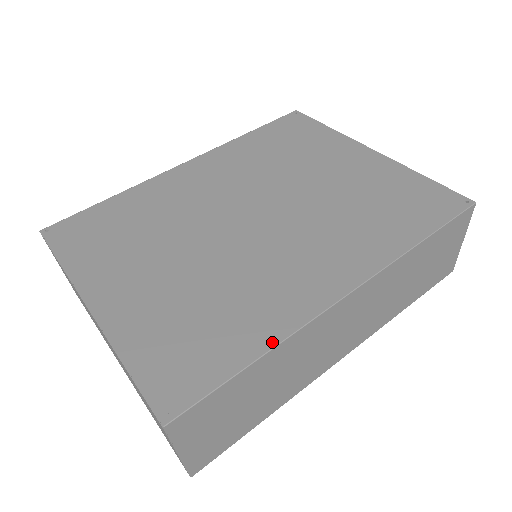
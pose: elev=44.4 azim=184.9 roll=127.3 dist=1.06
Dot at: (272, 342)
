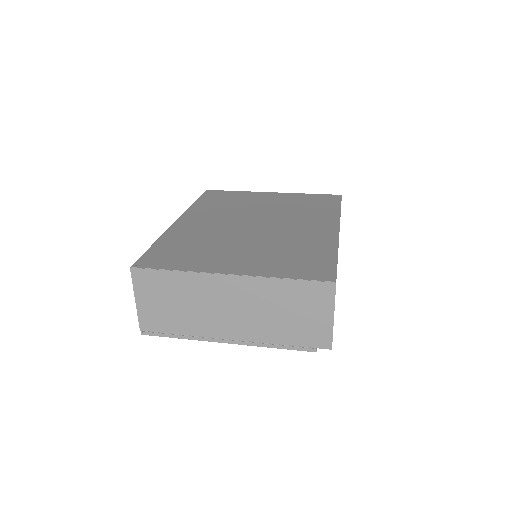
Dot at: (335, 248)
